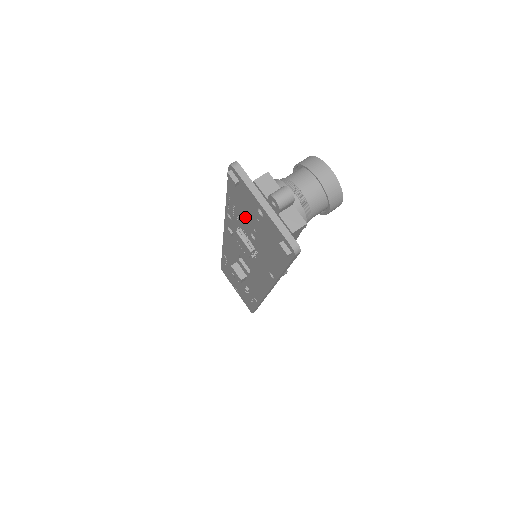
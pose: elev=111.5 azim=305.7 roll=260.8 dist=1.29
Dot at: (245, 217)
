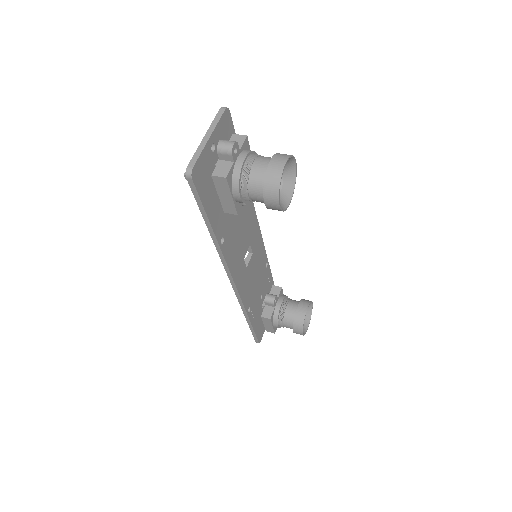
Dot at: occluded
